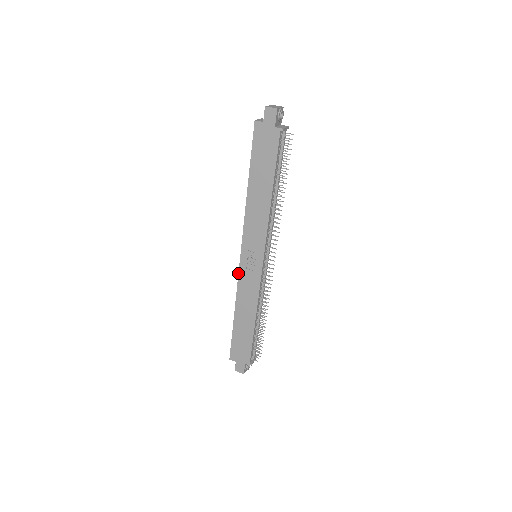
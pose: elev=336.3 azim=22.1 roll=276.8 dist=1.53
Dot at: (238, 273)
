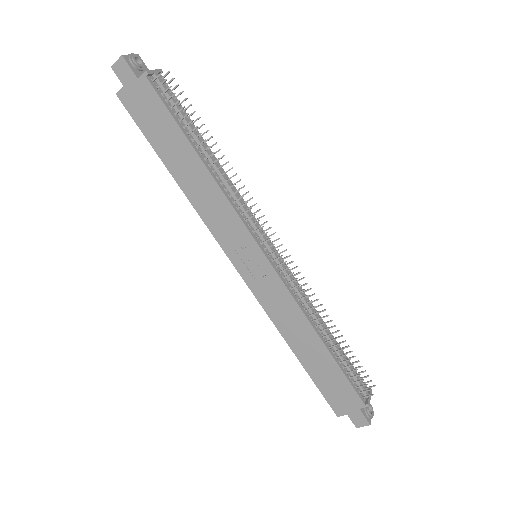
Dot at: occluded
